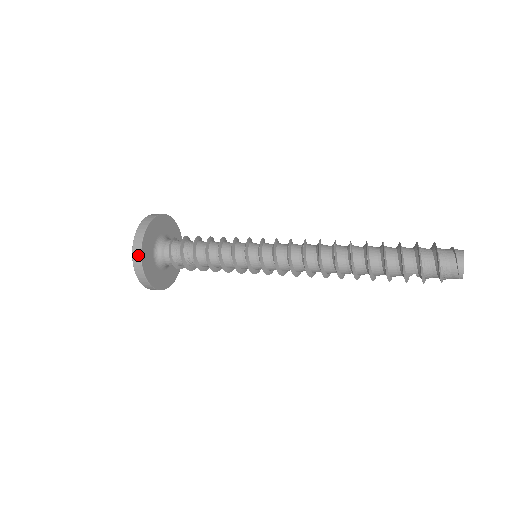
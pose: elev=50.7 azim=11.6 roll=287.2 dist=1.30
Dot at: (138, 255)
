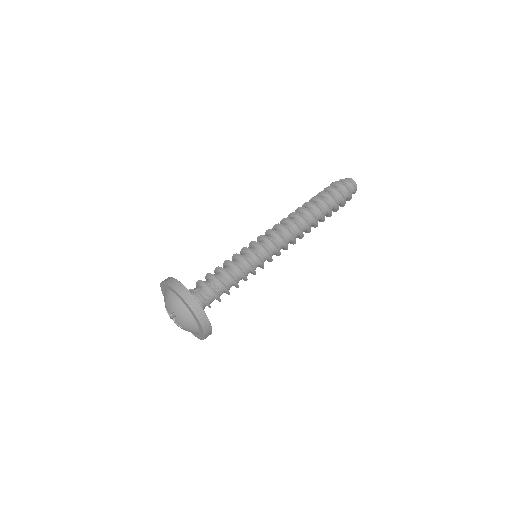
Dot at: (208, 324)
